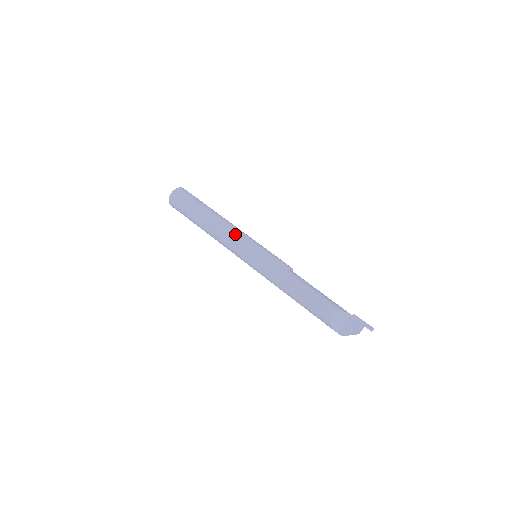
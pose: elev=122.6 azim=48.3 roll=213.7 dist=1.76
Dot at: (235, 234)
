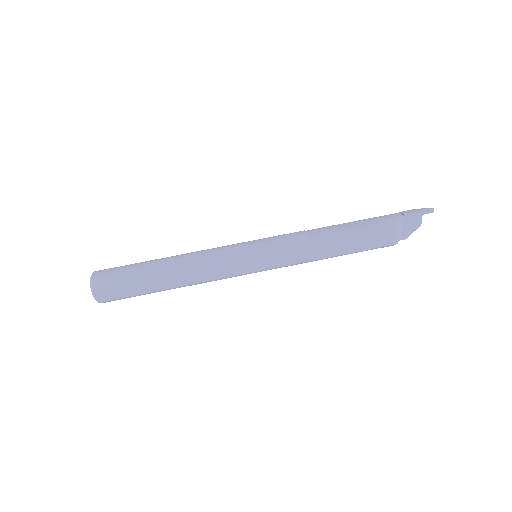
Dot at: (218, 266)
